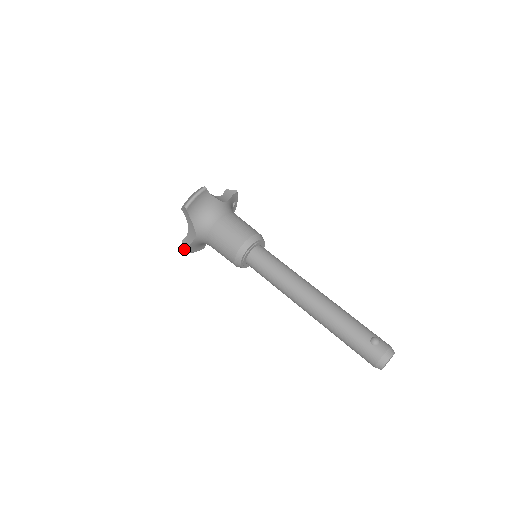
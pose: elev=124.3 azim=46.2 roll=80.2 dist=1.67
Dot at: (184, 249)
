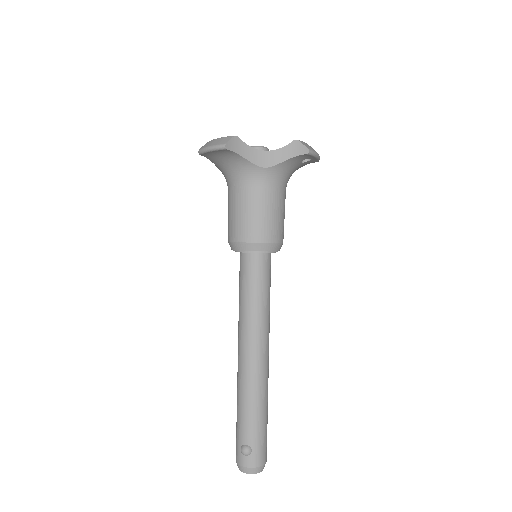
Dot at: occluded
